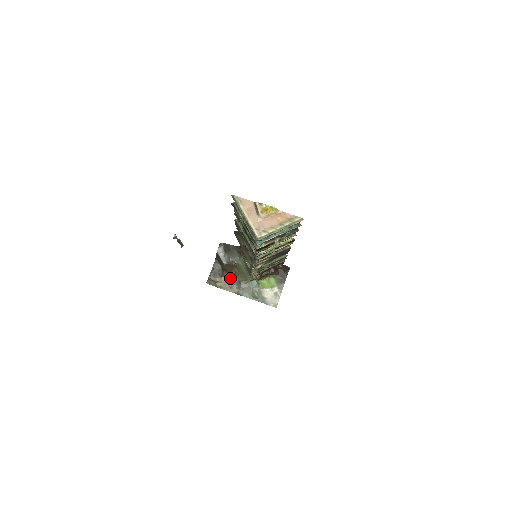
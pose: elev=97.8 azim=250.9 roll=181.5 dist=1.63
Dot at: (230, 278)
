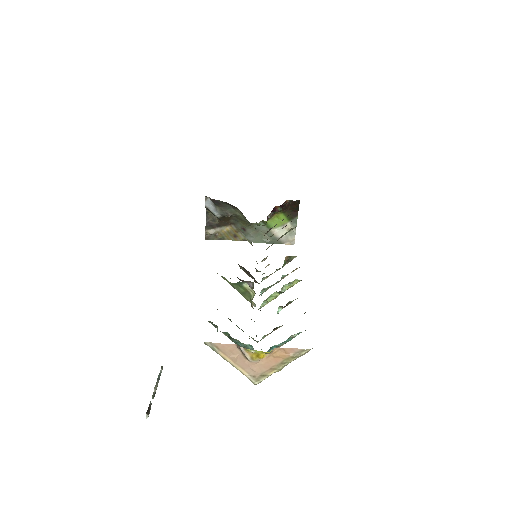
Dot at: (231, 226)
